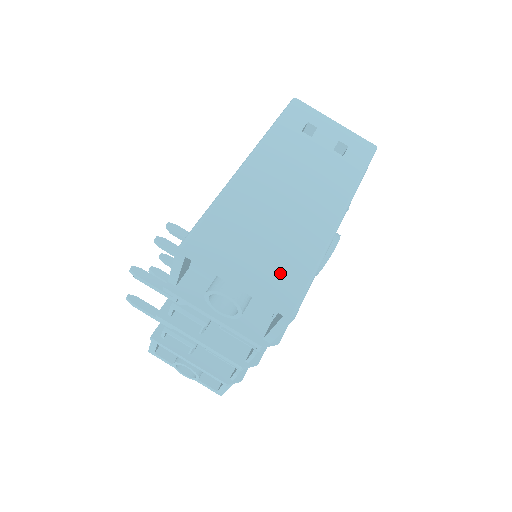
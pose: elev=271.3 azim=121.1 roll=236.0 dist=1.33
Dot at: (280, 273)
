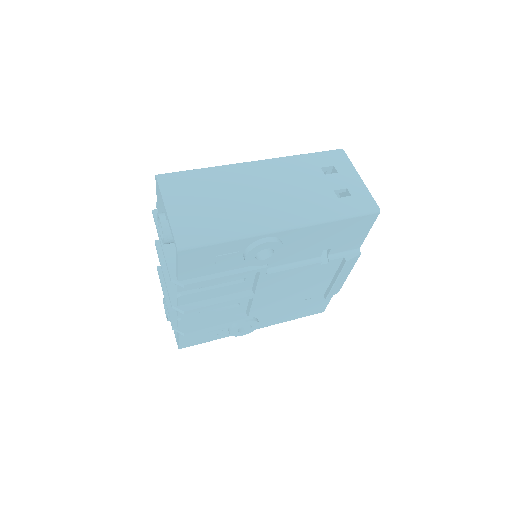
Dot at: (198, 224)
